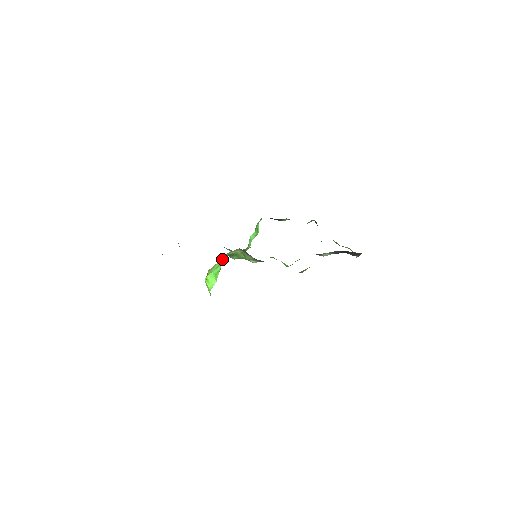
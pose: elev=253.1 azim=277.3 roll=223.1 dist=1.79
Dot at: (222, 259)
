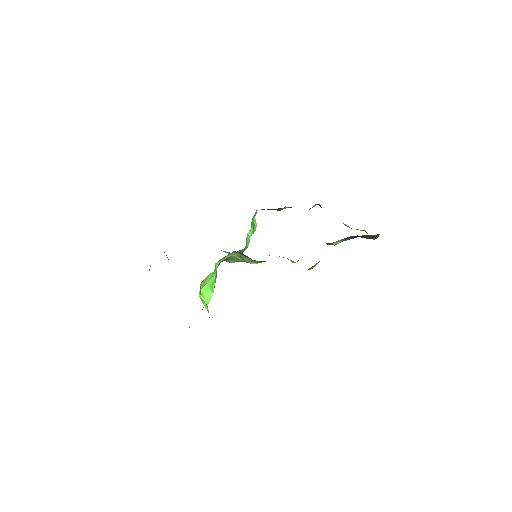
Dot at: (216, 267)
